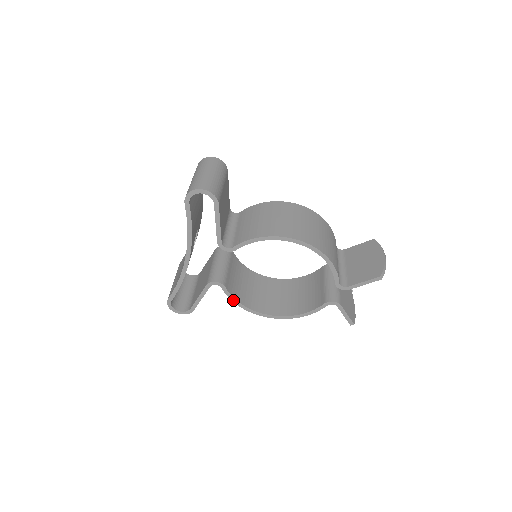
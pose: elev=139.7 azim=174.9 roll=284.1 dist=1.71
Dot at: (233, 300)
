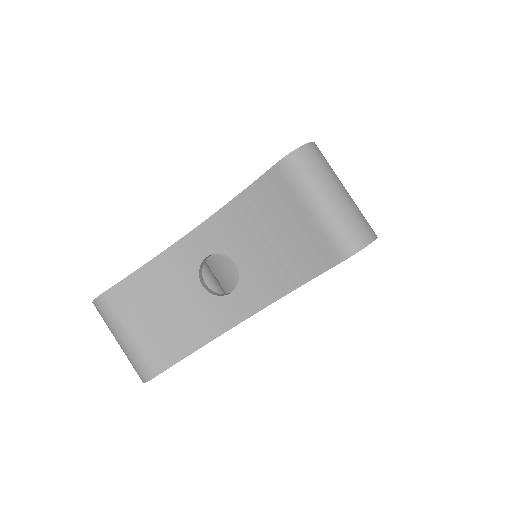
Dot at: occluded
